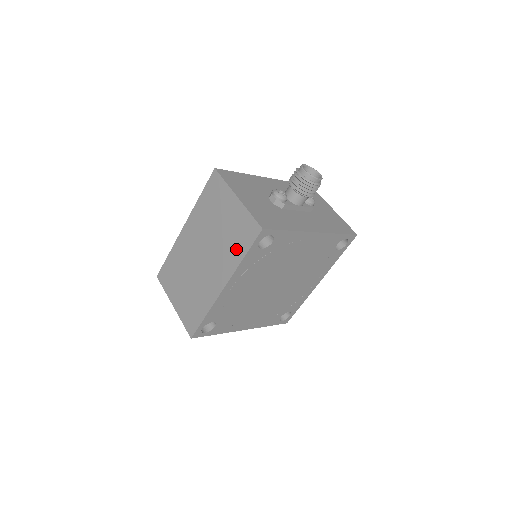
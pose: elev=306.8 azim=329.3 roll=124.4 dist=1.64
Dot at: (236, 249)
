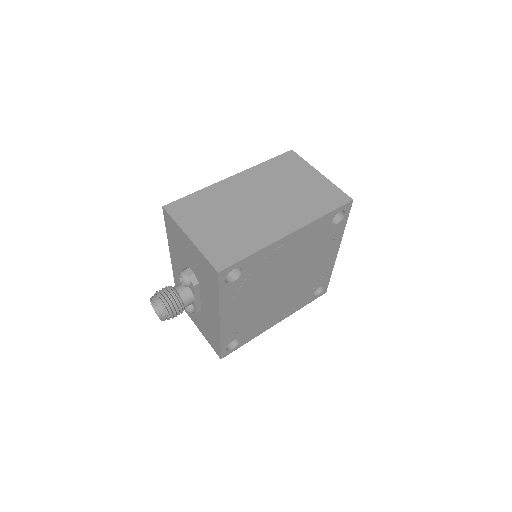
Dot at: (316, 207)
